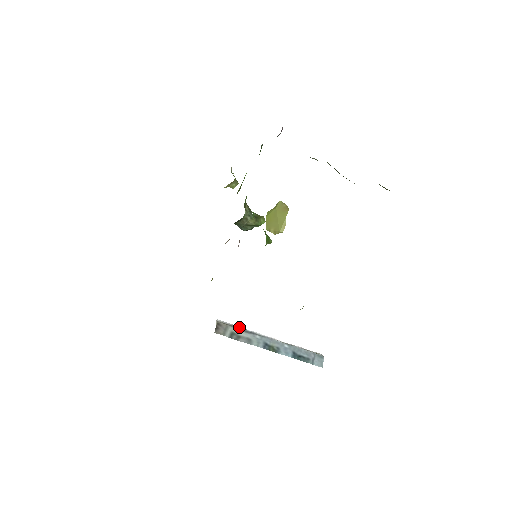
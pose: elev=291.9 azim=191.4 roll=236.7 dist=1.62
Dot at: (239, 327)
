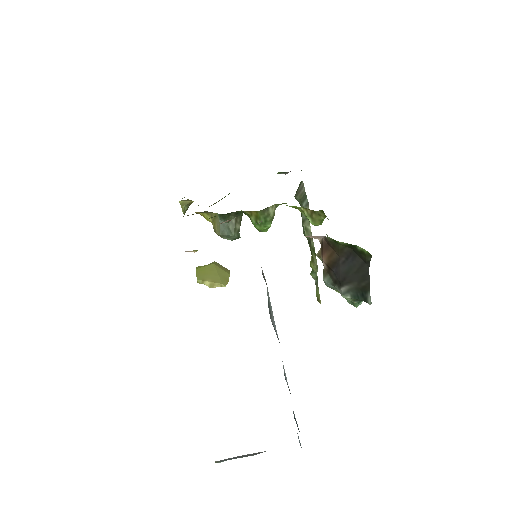
Dot at: occluded
